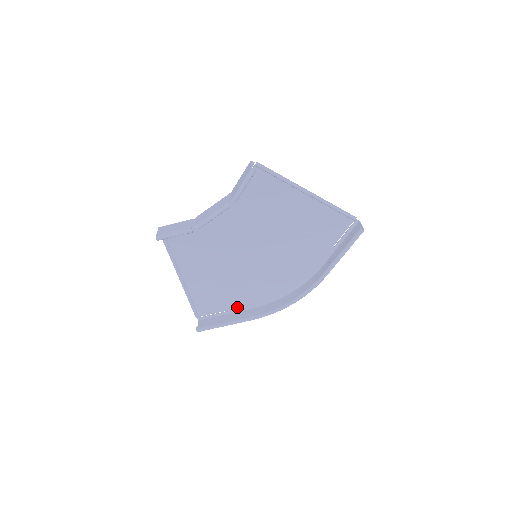
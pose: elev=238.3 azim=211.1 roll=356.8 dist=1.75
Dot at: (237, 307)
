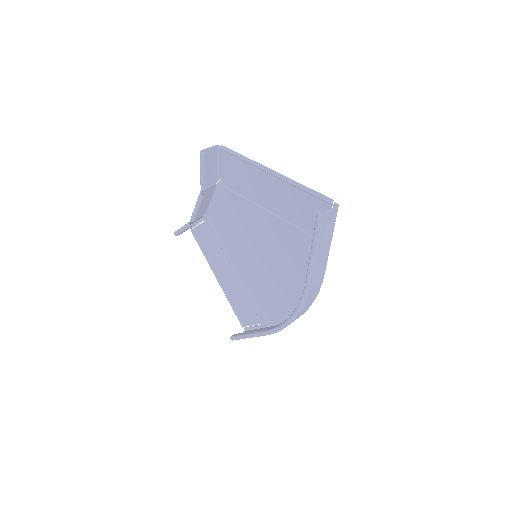
Dot at: (267, 320)
